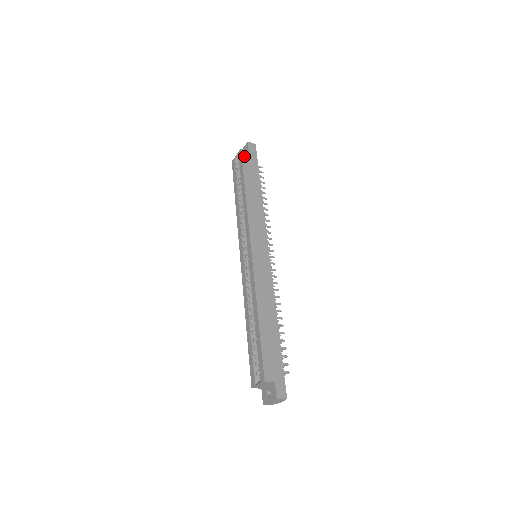
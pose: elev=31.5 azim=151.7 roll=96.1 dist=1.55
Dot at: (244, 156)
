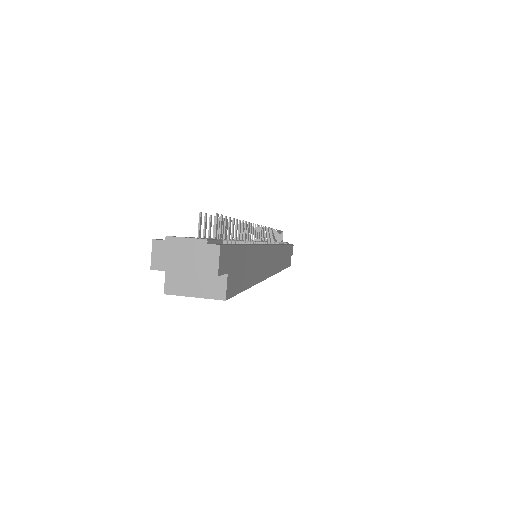
Dot at: (232, 290)
